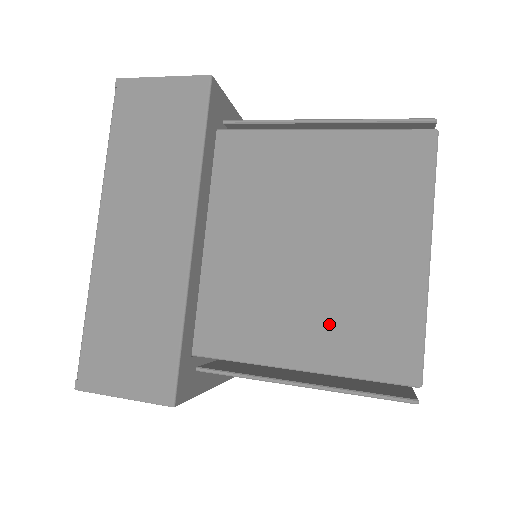
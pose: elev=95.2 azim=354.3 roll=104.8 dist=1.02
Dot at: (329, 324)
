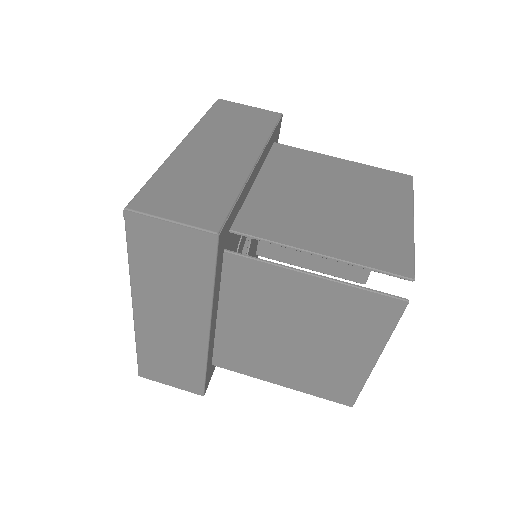
Dot at: (303, 374)
